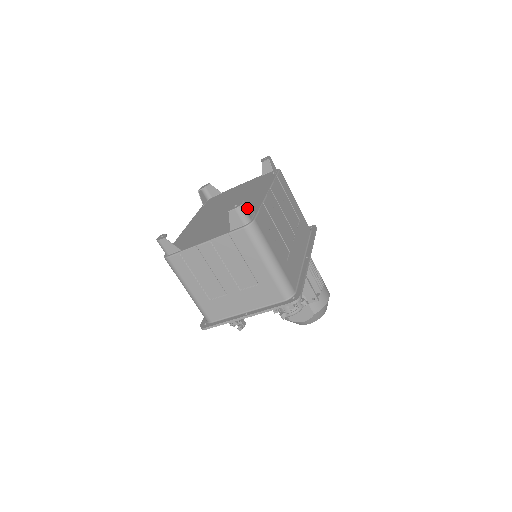
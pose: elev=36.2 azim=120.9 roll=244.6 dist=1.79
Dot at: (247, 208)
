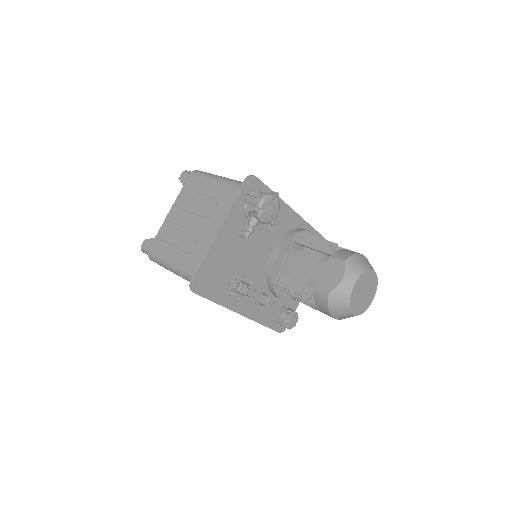
Dot at: occluded
